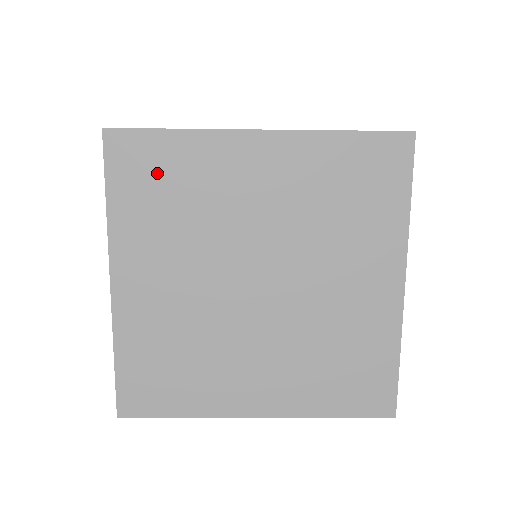
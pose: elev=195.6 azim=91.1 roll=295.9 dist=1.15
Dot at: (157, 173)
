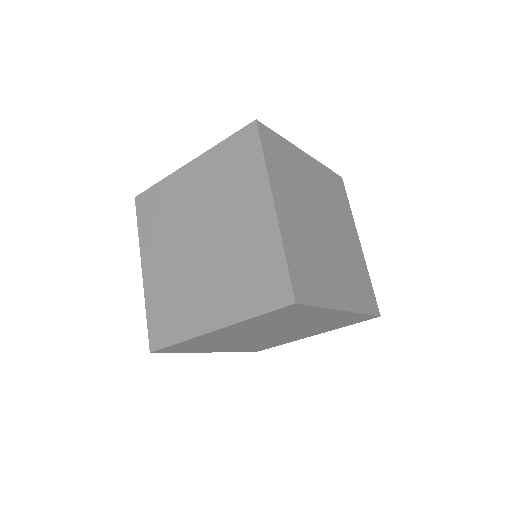
Dot at: (154, 206)
